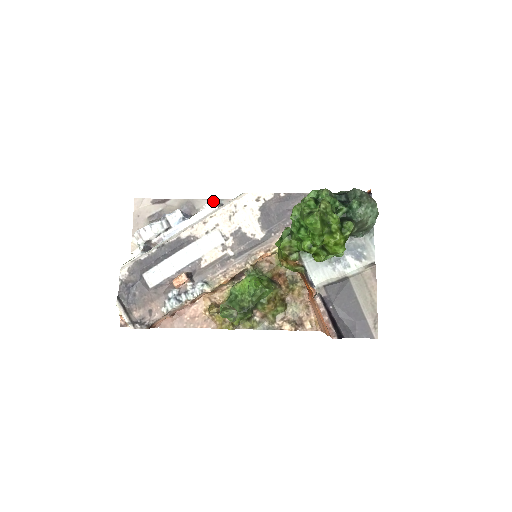
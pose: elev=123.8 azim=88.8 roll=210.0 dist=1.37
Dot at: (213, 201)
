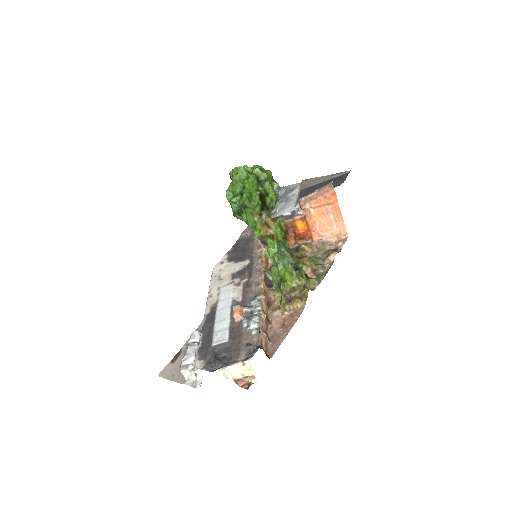
Dot at: occluded
